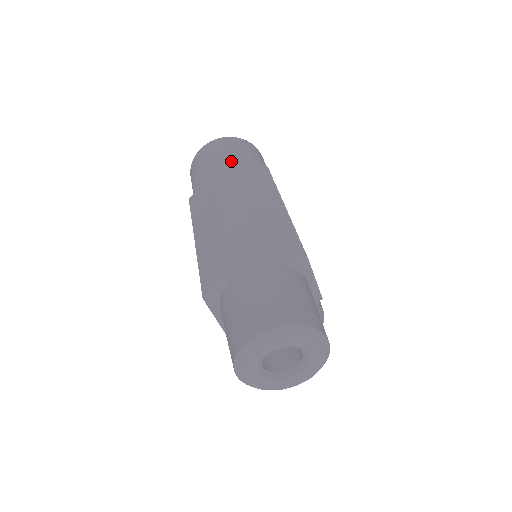
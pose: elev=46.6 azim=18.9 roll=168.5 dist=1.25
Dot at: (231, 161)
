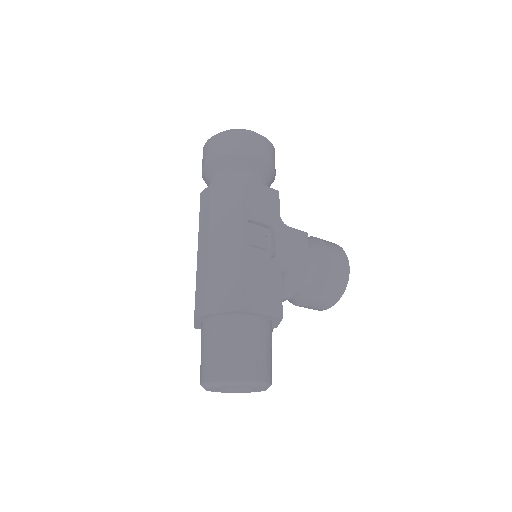
Dot at: (218, 170)
